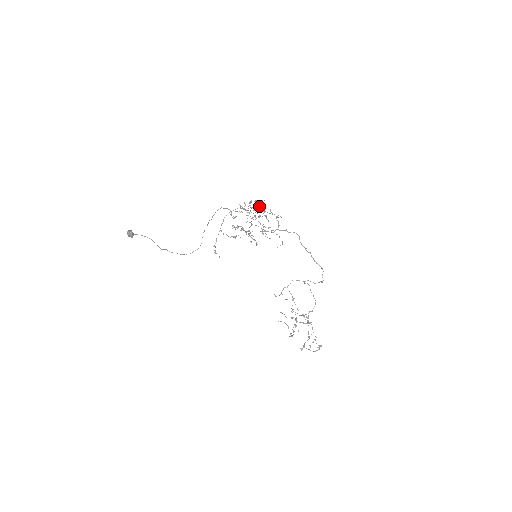
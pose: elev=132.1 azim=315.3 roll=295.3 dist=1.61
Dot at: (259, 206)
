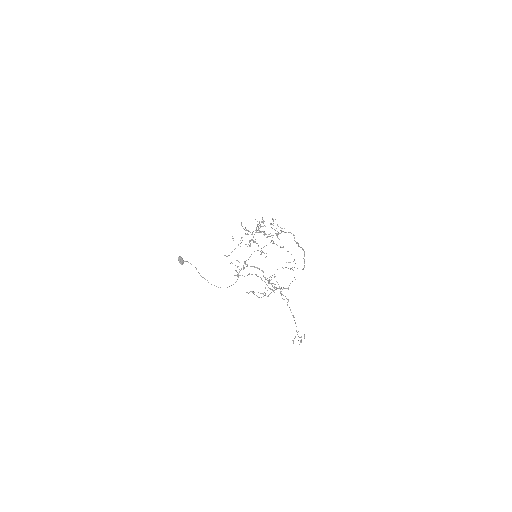
Dot at: occluded
